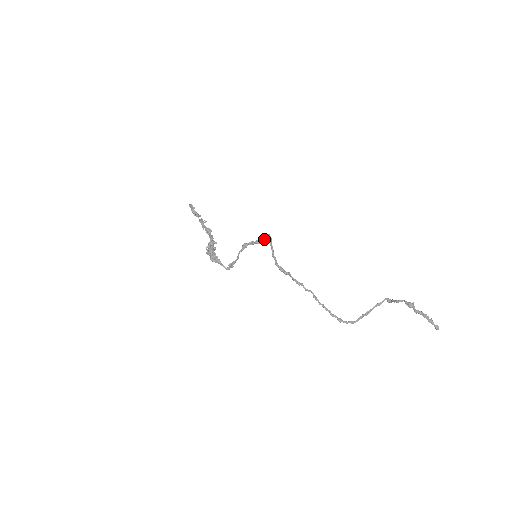
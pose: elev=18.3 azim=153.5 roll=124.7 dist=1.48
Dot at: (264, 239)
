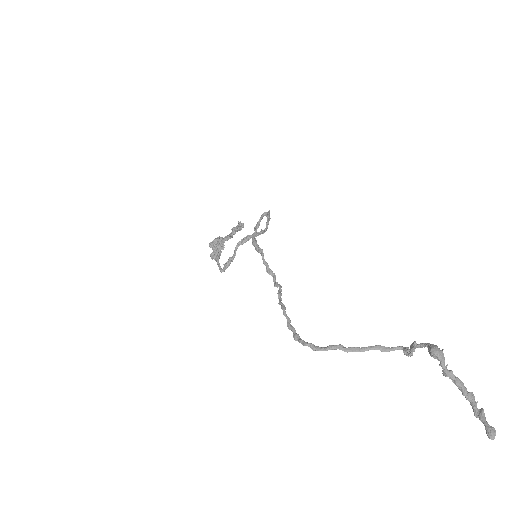
Dot at: (266, 222)
